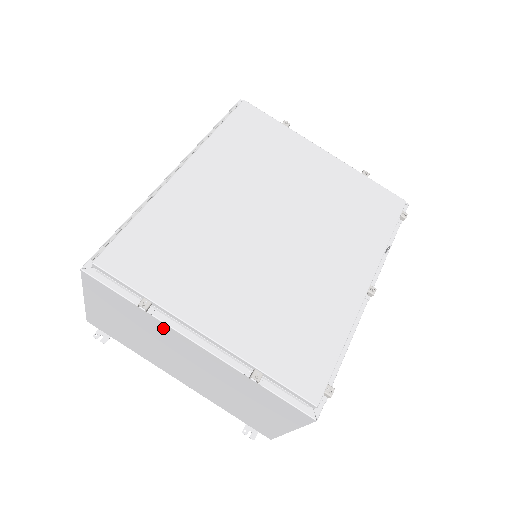
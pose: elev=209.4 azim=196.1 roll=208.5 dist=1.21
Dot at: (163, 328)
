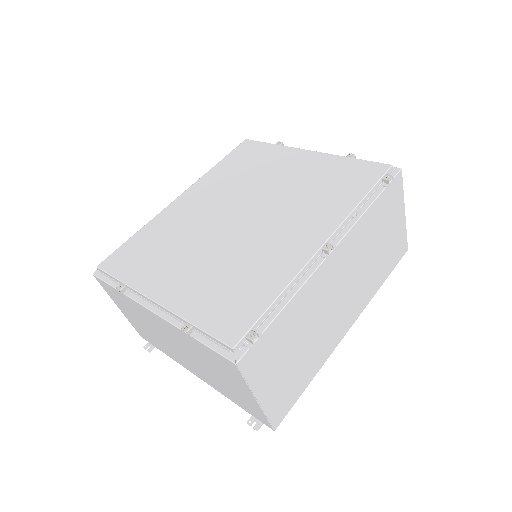
Dot at: (138, 307)
